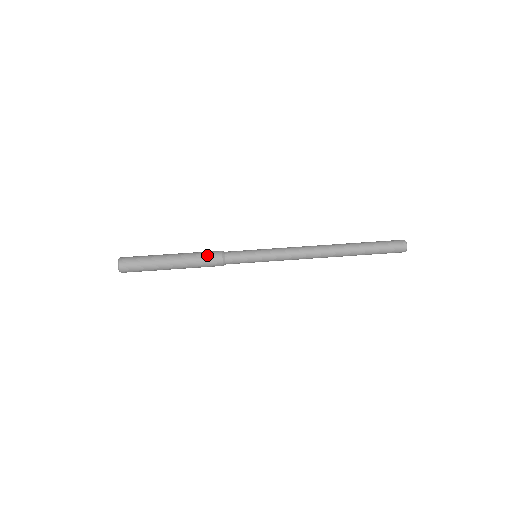
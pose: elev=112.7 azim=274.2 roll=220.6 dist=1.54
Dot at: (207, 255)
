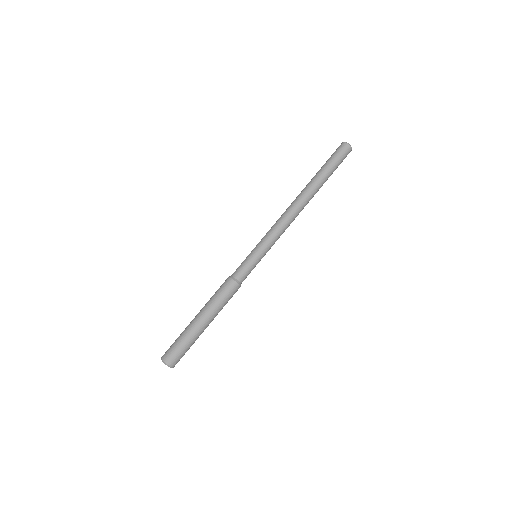
Dot at: (221, 290)
